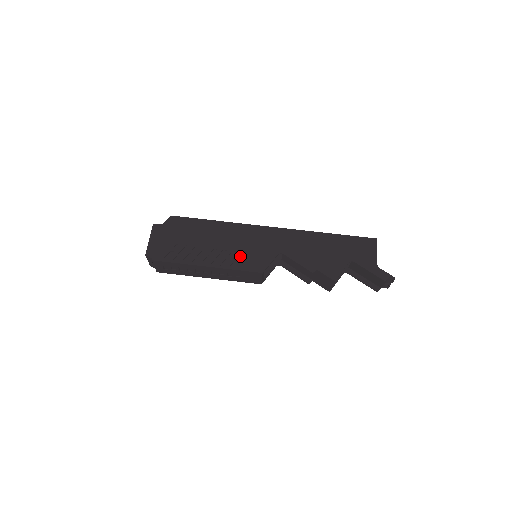
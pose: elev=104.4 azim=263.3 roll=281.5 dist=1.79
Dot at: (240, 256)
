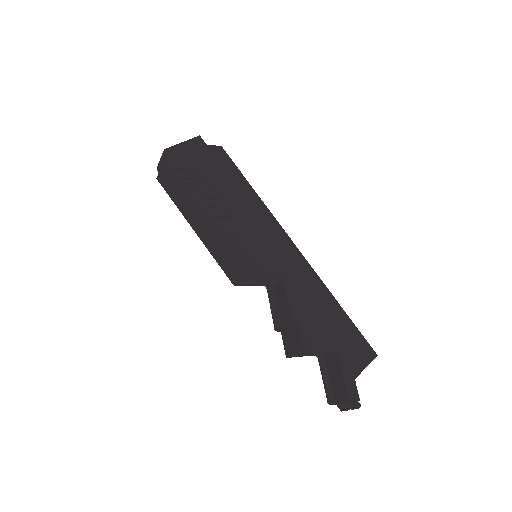
Dot at: (244, 238)
